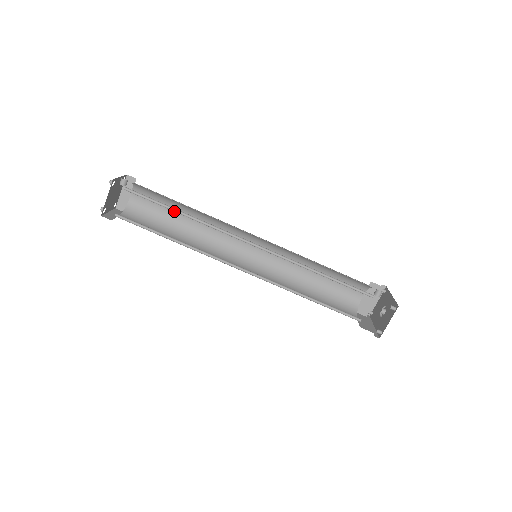
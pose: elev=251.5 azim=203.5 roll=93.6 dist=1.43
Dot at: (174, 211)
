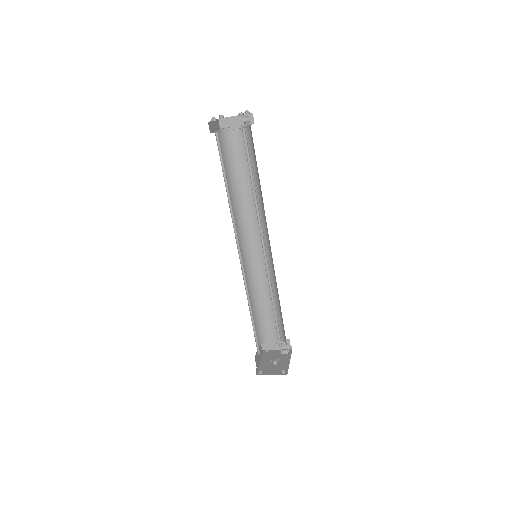
Dot at: (251, 179)
